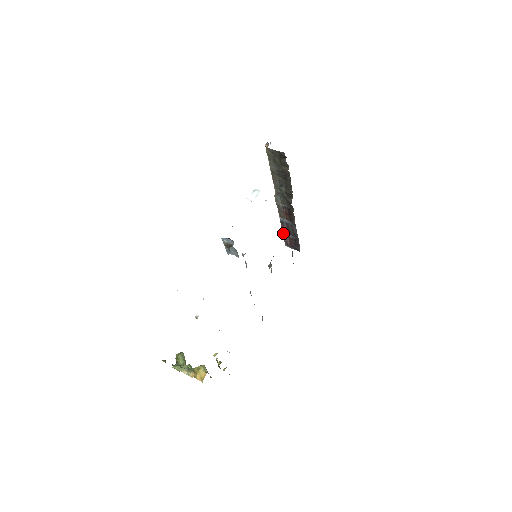
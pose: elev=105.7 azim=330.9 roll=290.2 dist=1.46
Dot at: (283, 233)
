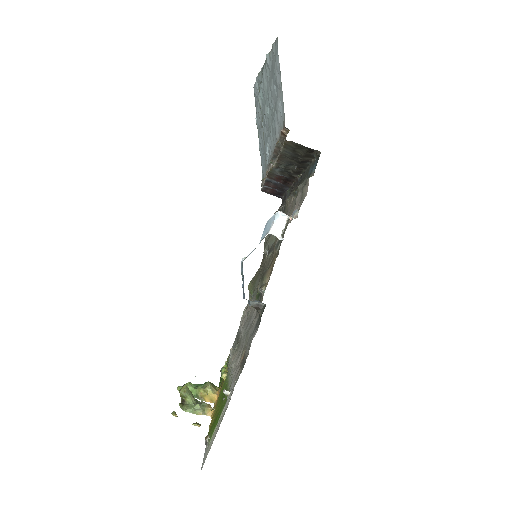
Dot at: (264, 185)
